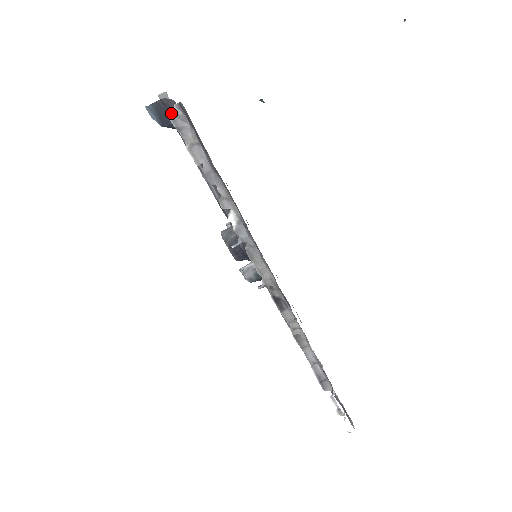
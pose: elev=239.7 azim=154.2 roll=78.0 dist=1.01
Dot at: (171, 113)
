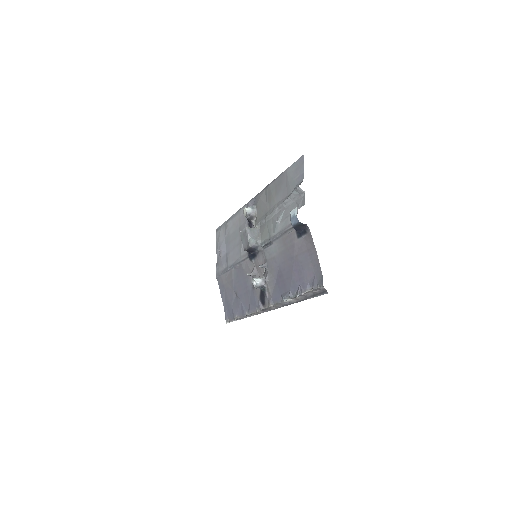
Dot at: (319, 288)
